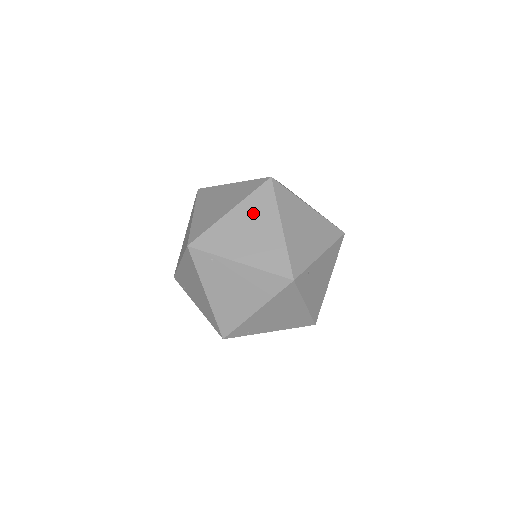
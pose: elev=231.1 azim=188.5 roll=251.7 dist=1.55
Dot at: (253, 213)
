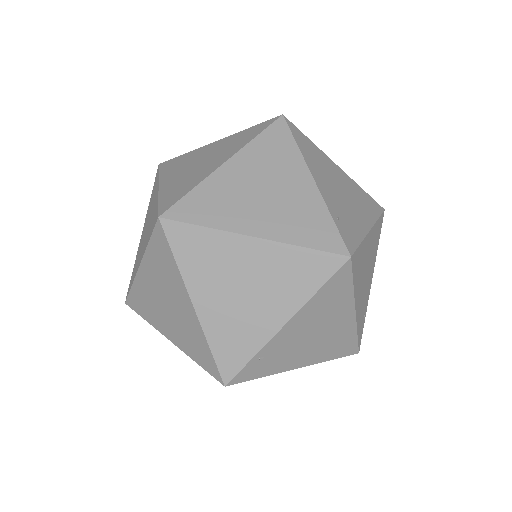
Dot at: (211, 272)
